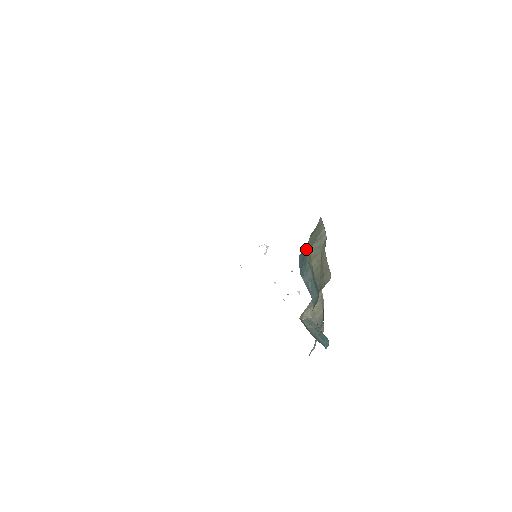
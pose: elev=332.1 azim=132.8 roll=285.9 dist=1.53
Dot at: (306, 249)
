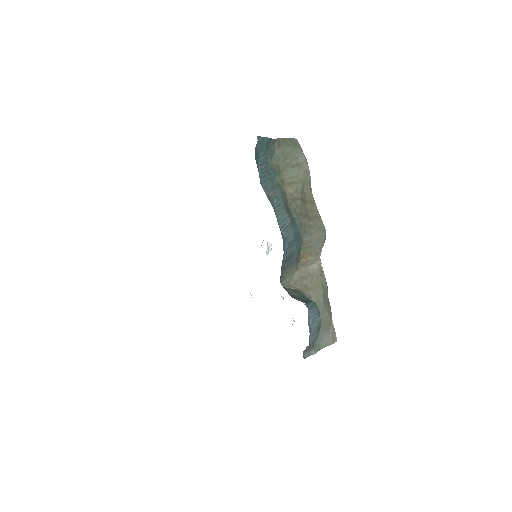
Dot at: (273, 164)
